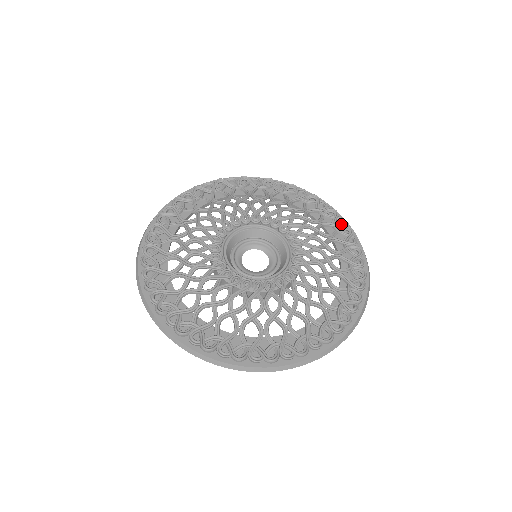
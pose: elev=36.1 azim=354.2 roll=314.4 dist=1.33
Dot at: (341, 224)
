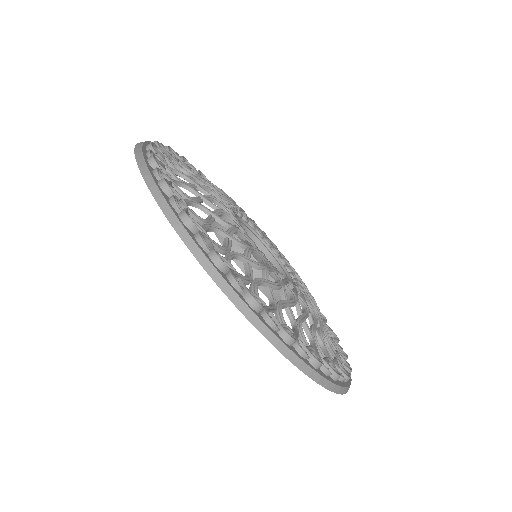
Dot at: occluded
